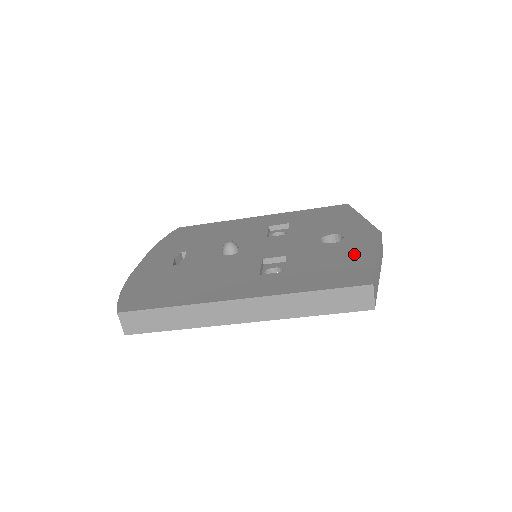
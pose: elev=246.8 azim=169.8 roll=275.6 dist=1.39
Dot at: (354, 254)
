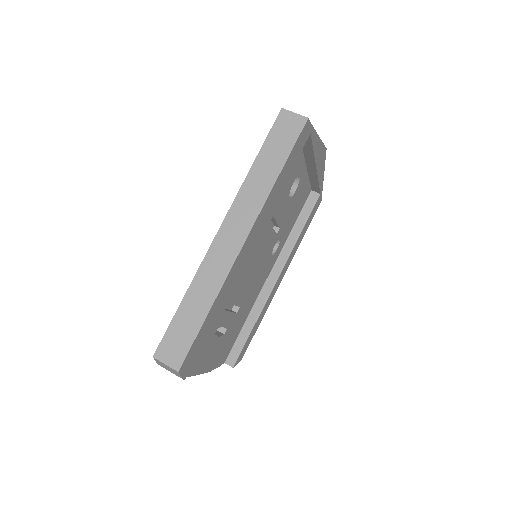
Dot at: occluded
